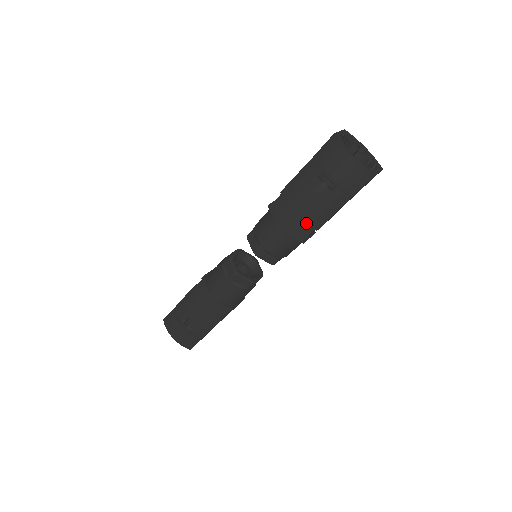
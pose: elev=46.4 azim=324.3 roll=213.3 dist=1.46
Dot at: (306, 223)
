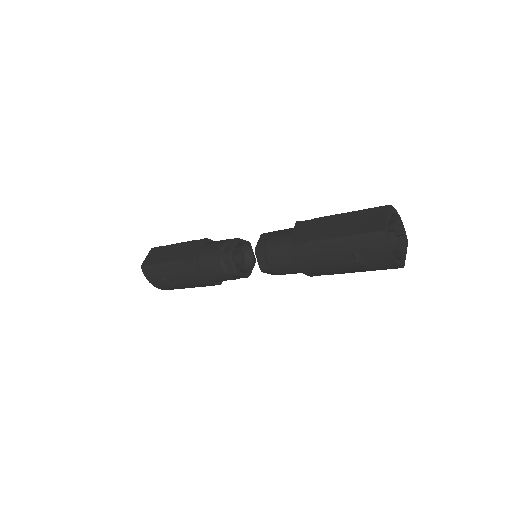
Dot at: (323, 272)
